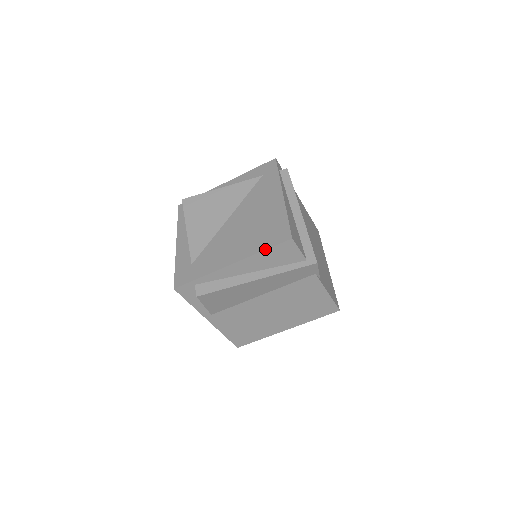
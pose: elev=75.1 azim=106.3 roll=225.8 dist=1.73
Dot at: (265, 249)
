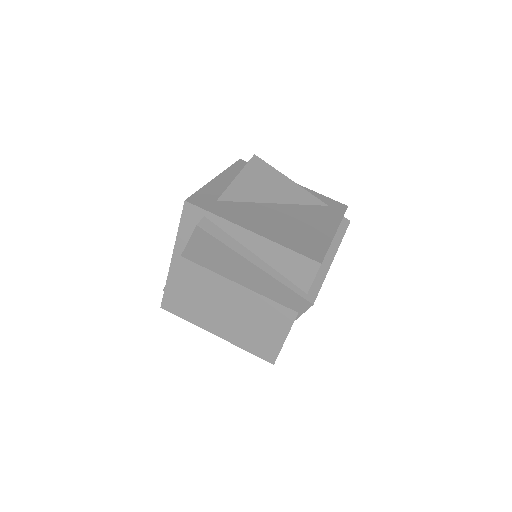
Dot at: (292, 249)
